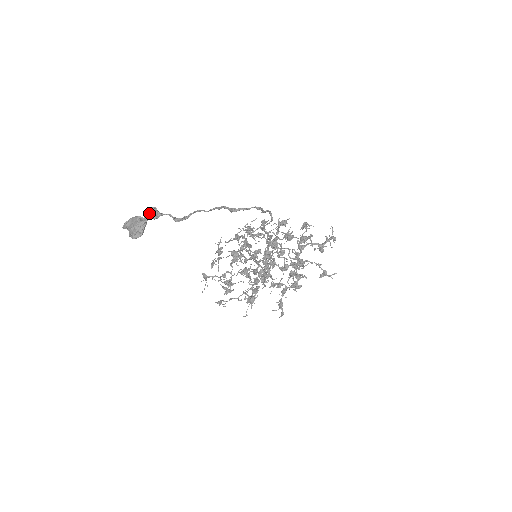
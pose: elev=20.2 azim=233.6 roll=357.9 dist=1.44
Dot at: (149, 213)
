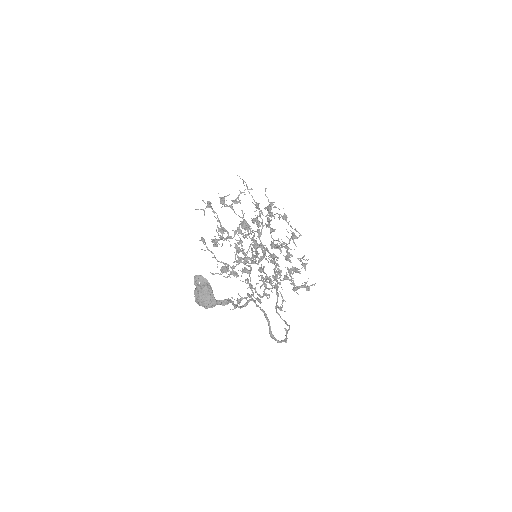
Dot at: (222, 301)
